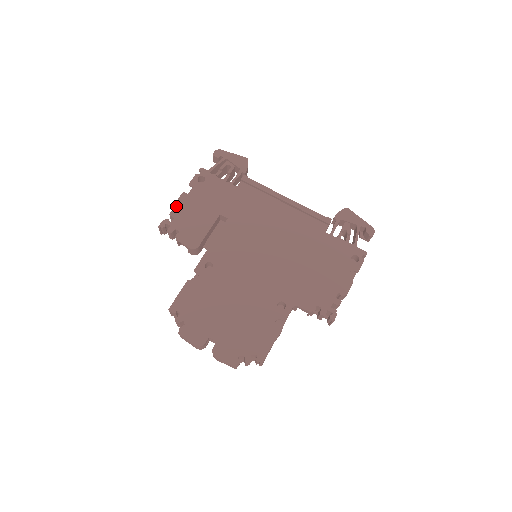
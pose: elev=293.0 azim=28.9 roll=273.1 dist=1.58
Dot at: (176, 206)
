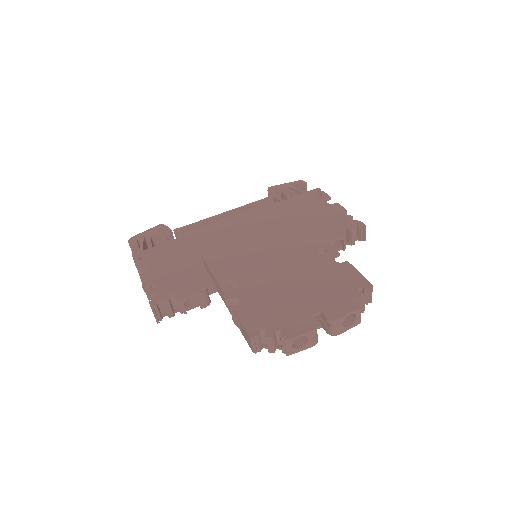
Dot at: (147, 286)
